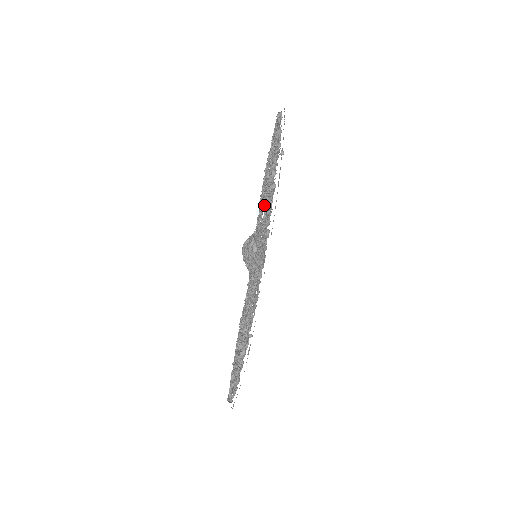
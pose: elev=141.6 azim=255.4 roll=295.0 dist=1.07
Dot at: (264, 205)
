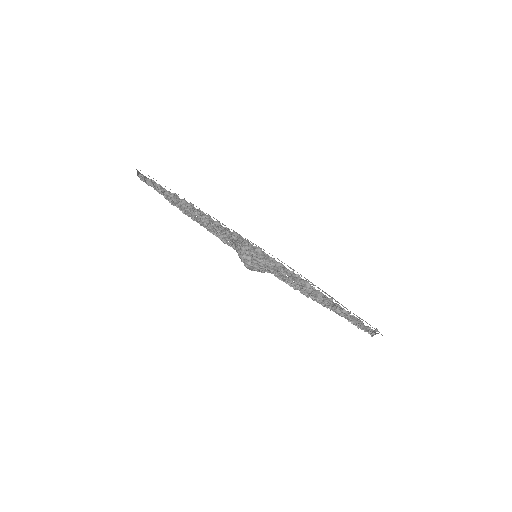
Dot at: occluded
